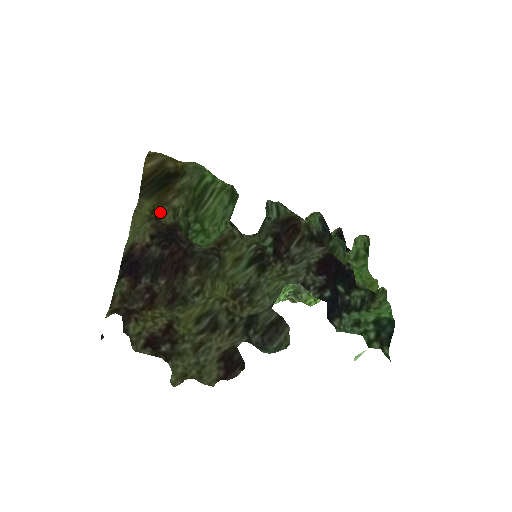
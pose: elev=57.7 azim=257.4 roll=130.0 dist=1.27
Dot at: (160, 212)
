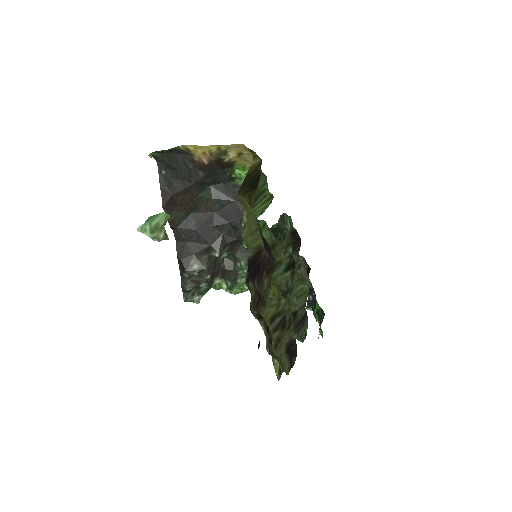
Dot at: occluded
